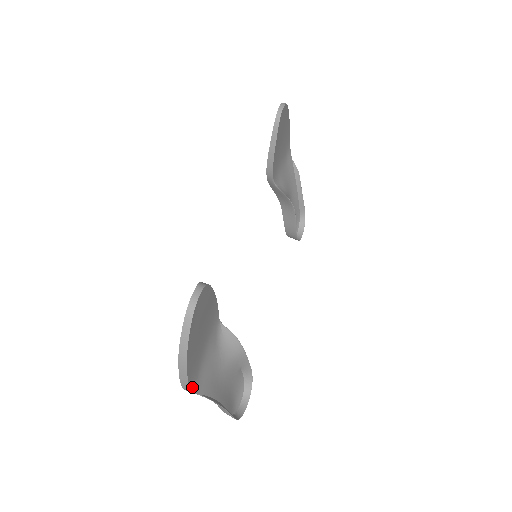
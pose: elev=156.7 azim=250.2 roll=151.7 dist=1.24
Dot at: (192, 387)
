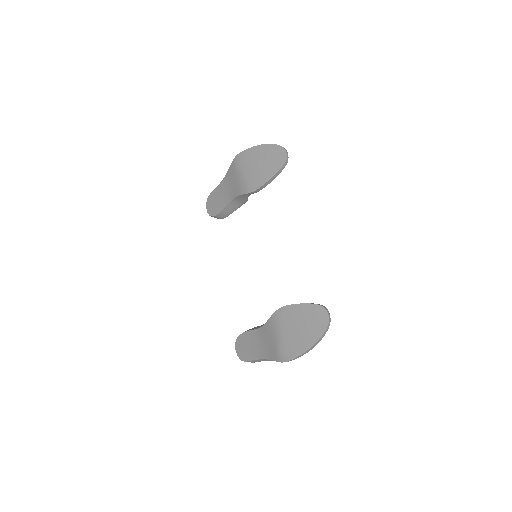
Dot at: occluded
